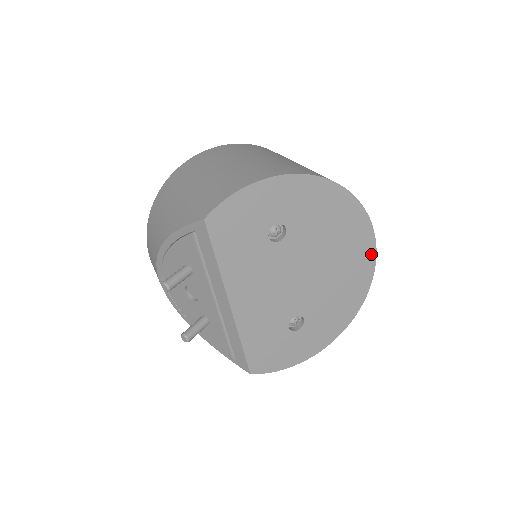
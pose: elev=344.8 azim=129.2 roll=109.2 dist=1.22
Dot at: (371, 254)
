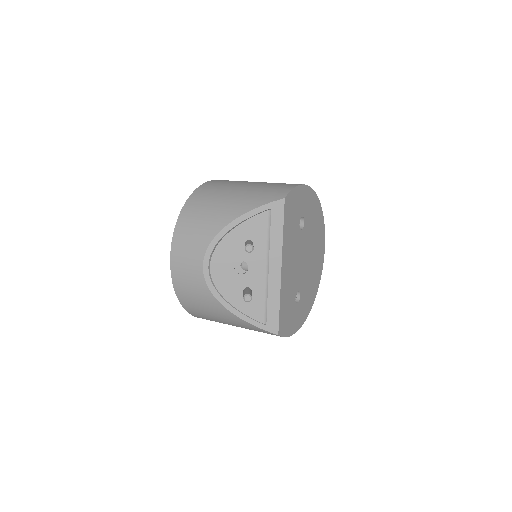
Dot at: (323, 257)
